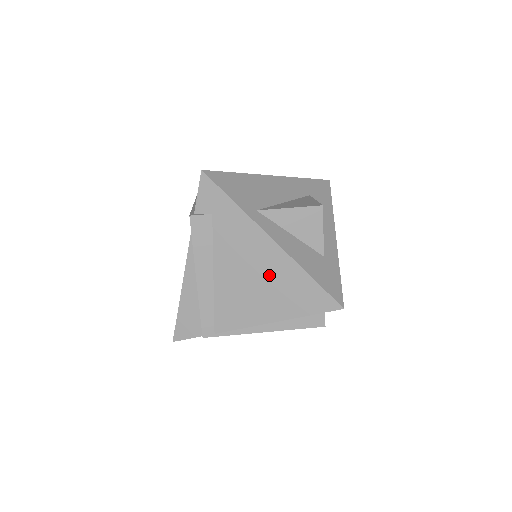
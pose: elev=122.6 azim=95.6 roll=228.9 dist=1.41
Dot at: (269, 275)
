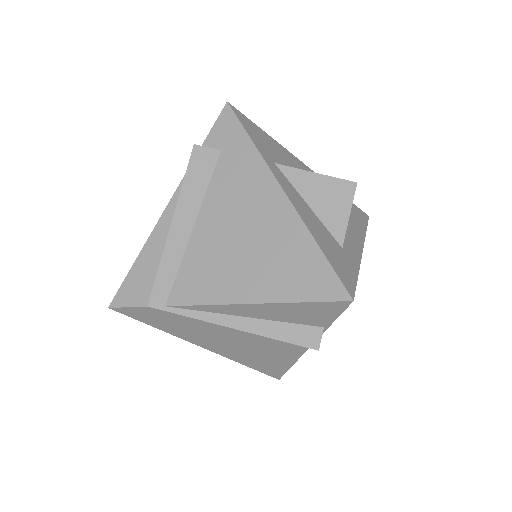
Dot at: (264, 236)
